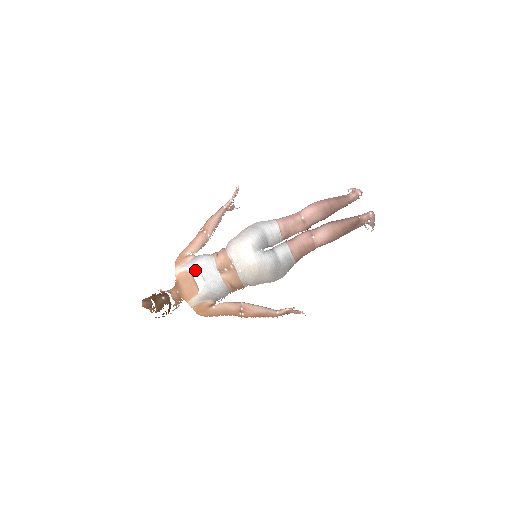
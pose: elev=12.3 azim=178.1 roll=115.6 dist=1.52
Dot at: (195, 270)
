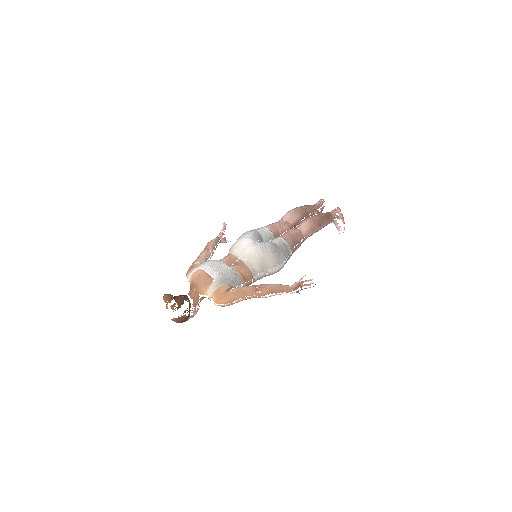
Dot at: (206, 267)
